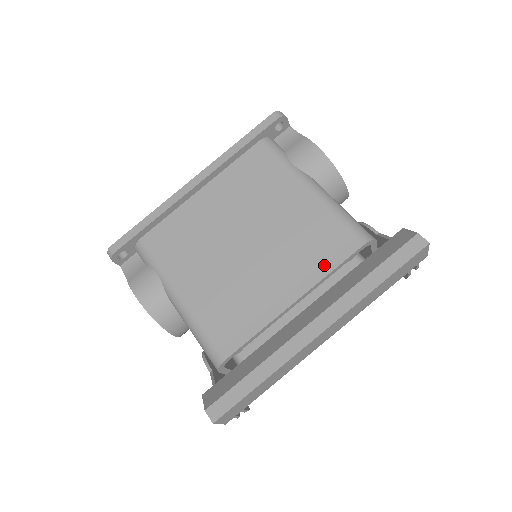
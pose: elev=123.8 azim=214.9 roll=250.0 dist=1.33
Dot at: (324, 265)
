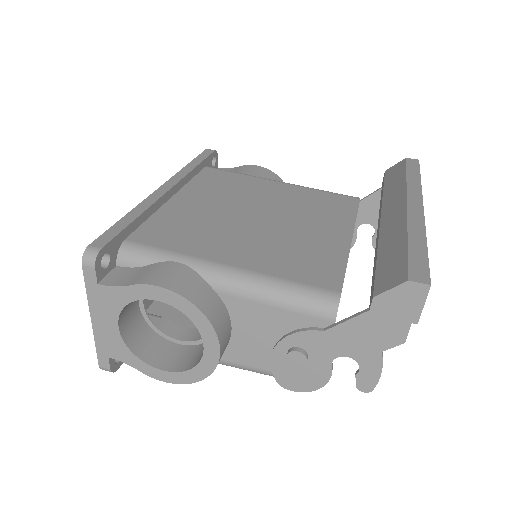
Dot at: (347, 213)
